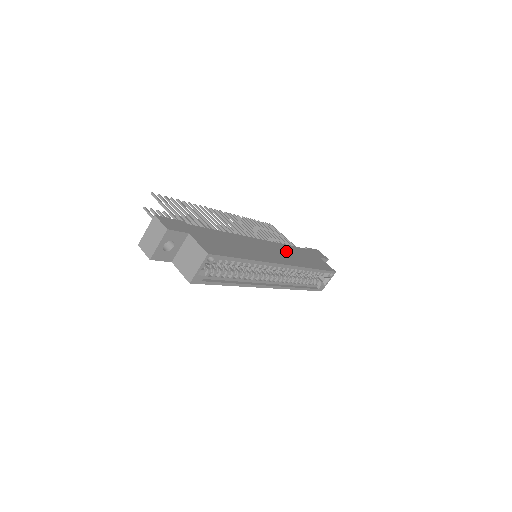
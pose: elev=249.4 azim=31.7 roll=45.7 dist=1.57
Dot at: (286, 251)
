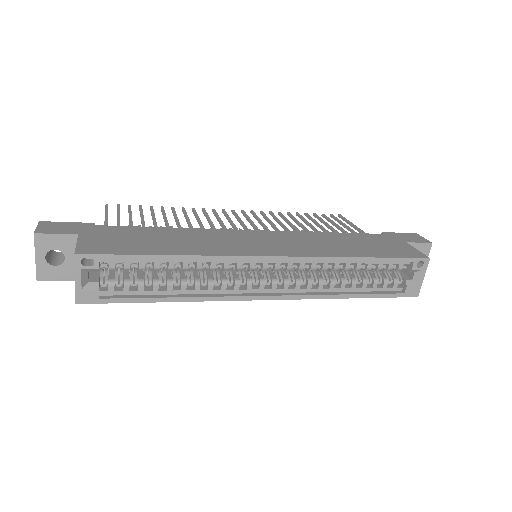
Dot at: (311, 240)
